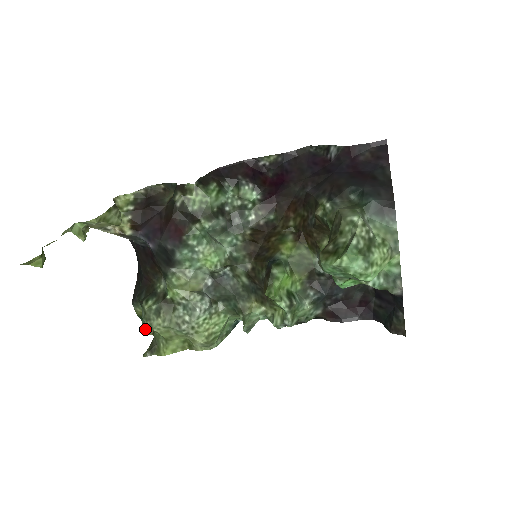
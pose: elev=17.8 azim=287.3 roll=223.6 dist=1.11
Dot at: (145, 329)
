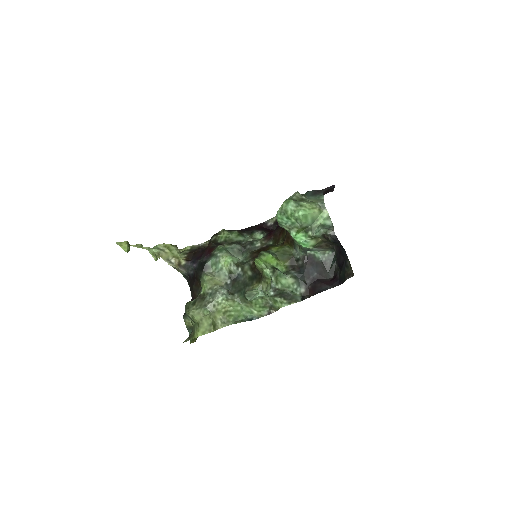
Dot at: occluded
